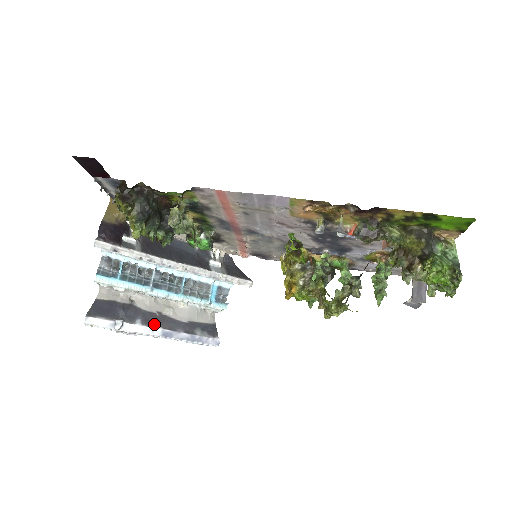
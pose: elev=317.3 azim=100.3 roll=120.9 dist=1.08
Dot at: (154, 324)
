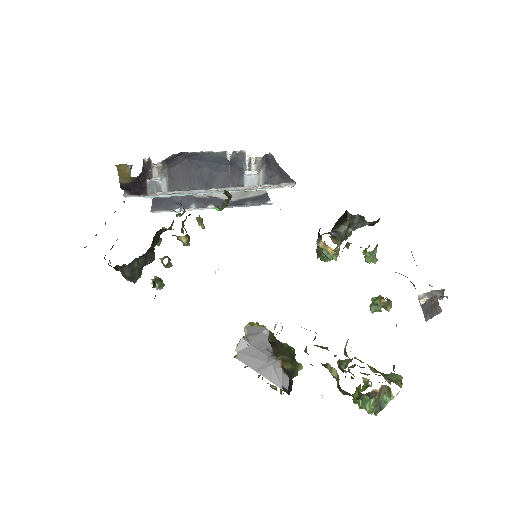
Dot at: (207, 205)
